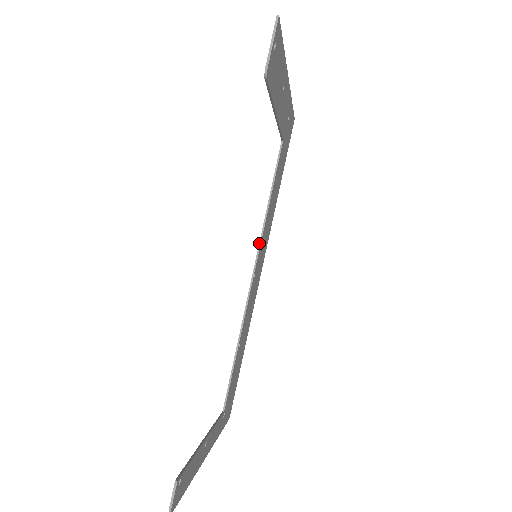
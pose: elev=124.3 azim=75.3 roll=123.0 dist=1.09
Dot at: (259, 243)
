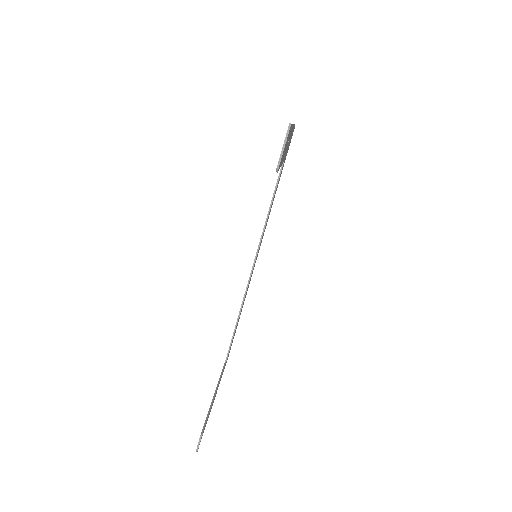
Dot at: (259, 244)
